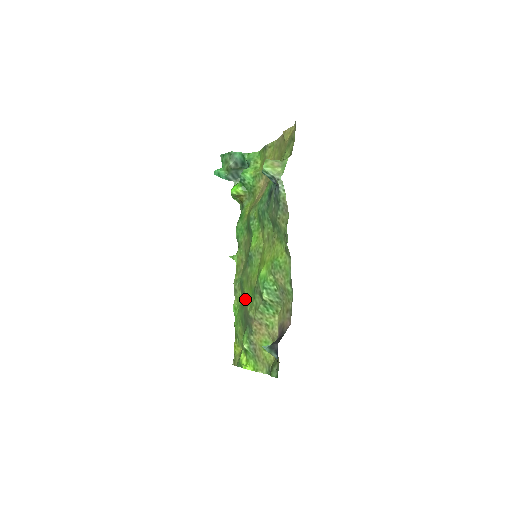
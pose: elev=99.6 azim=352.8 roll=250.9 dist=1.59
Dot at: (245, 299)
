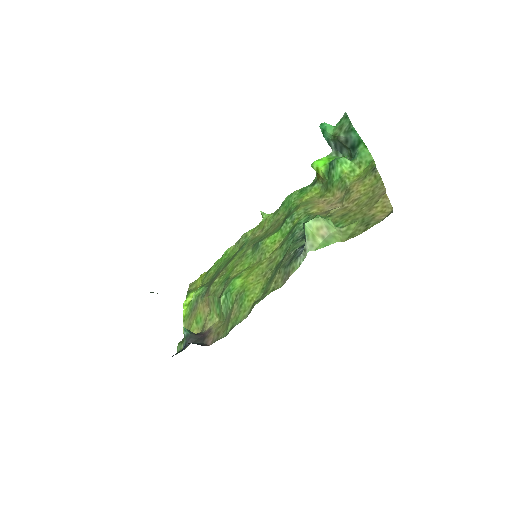
Dot at: (226, 267)
